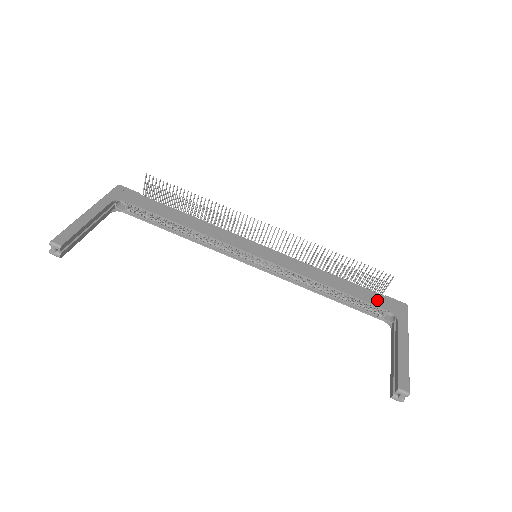
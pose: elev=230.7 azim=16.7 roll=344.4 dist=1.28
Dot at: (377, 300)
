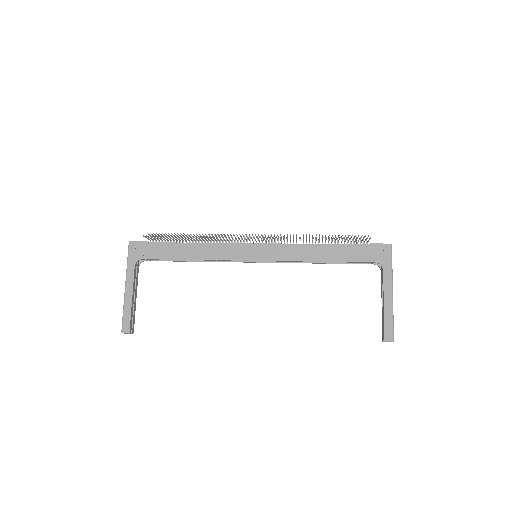
Dot at: (363, 254)
